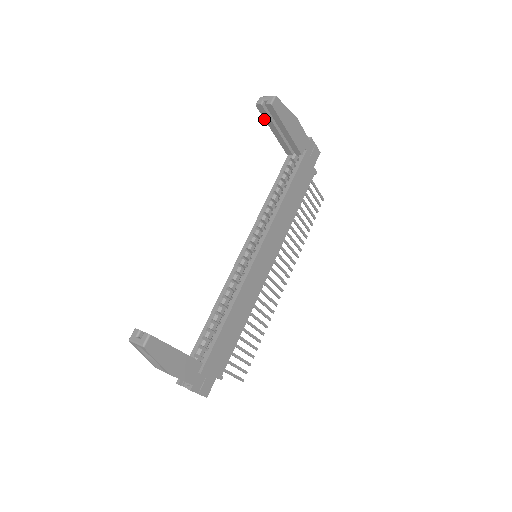
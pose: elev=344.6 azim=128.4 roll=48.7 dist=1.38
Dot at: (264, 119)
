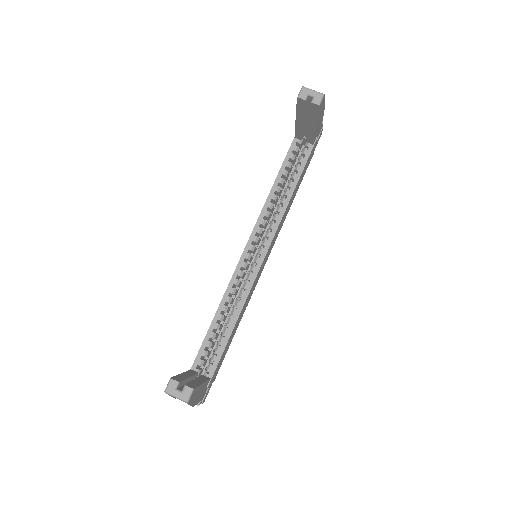
Dot at: (296, 109)
